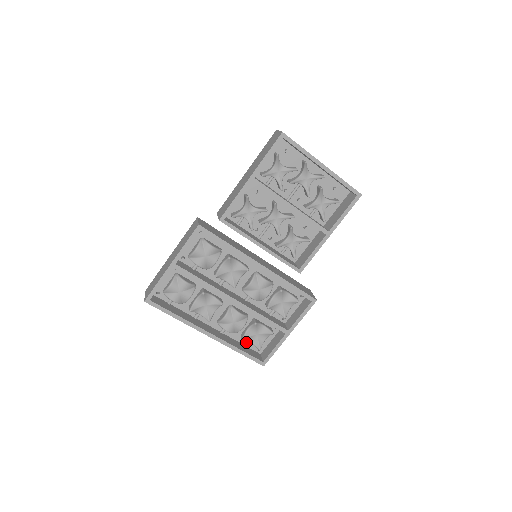
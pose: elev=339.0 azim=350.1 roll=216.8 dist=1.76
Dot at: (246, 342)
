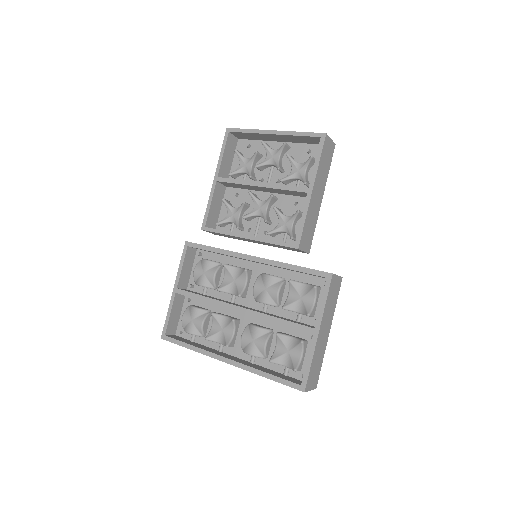
Dot at: (284, 369)
